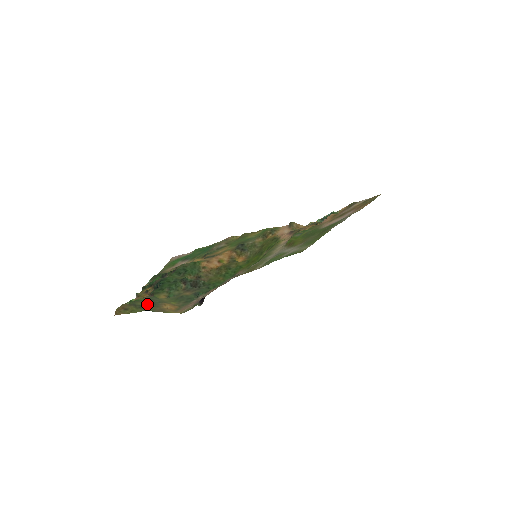
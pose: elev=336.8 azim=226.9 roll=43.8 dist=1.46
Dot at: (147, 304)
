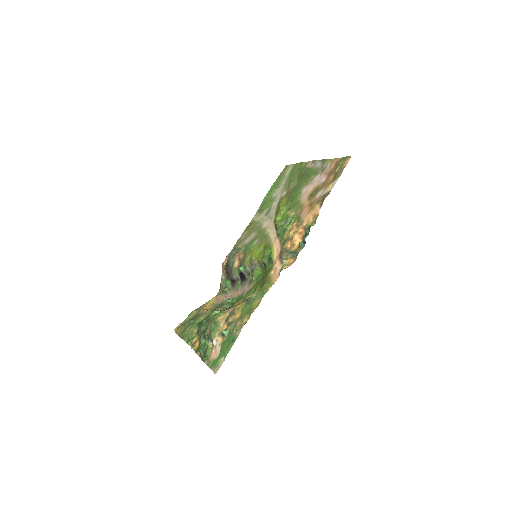
Dot at: occluded
